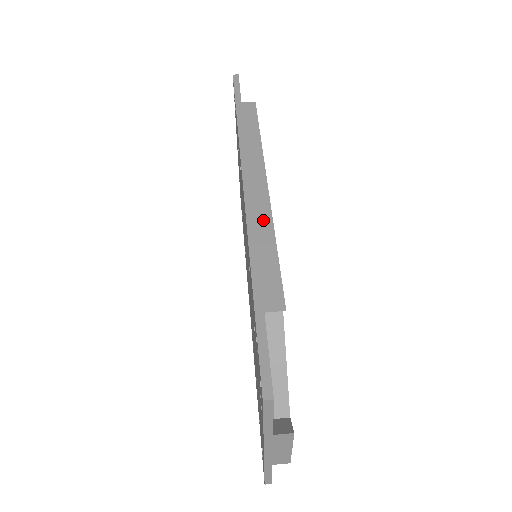
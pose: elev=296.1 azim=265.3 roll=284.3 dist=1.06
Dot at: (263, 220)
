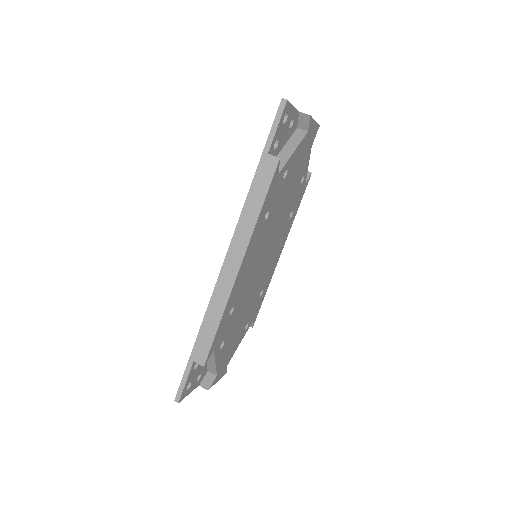
Dot at: (221, 300)
